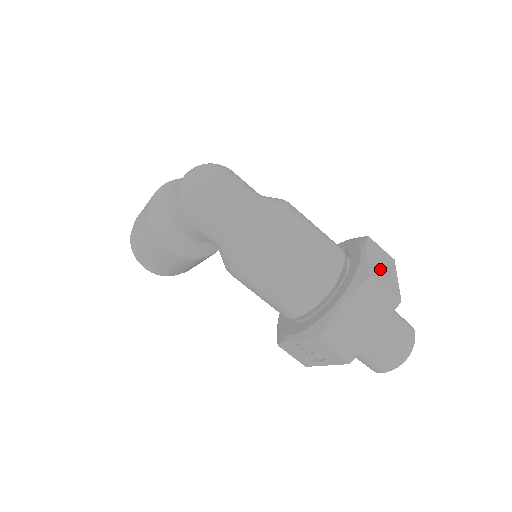
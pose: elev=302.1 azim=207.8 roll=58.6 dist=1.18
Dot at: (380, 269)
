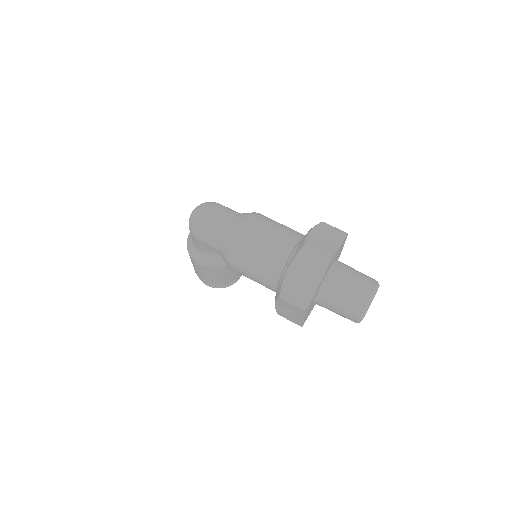
Dot at: (320, 241)
